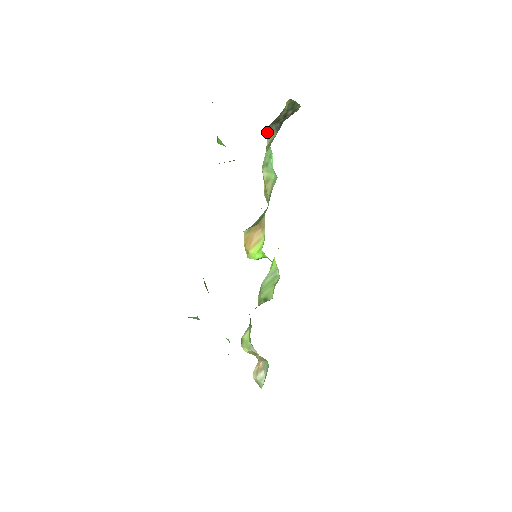
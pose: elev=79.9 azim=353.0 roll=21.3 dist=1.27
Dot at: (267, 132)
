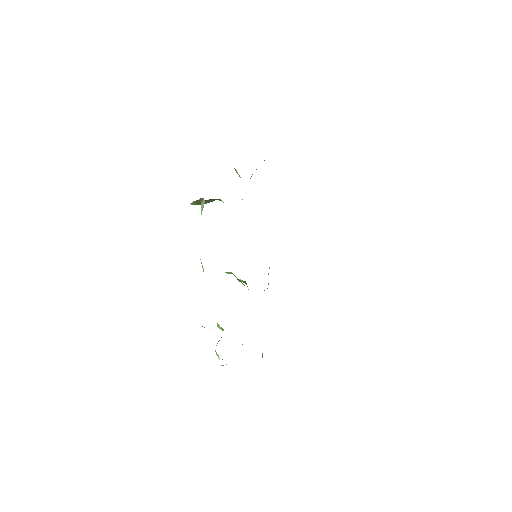
Dot at: occluded
